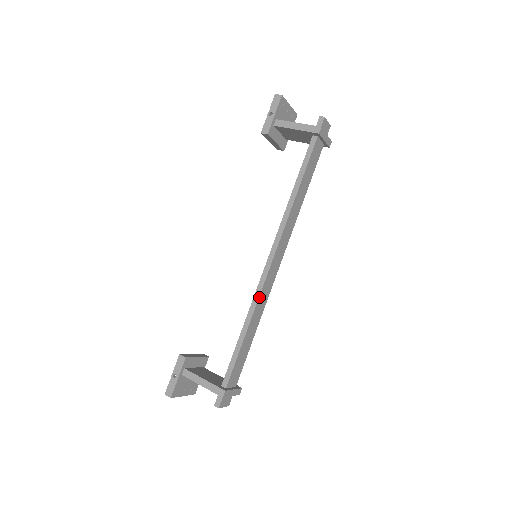
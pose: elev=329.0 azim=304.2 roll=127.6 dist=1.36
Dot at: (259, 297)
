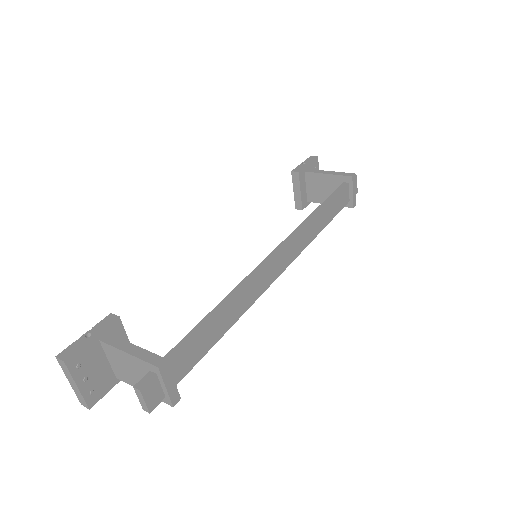
Dot at: (253, 278)
